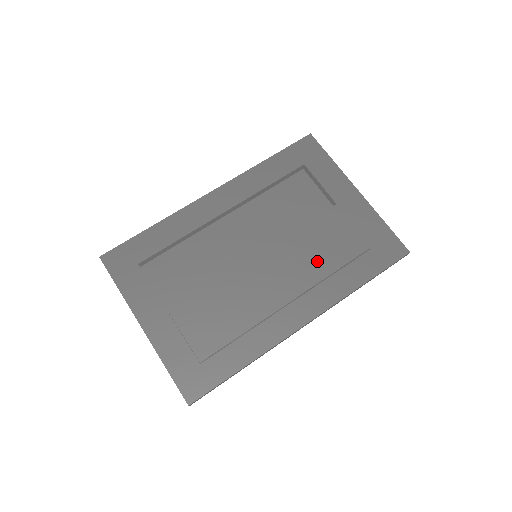
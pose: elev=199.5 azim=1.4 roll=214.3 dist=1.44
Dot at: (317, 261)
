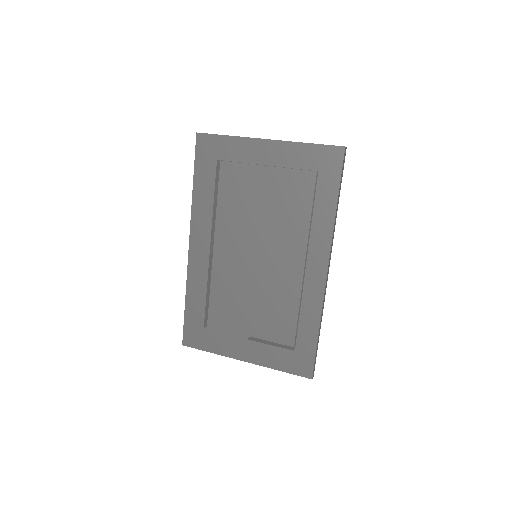
Dot at: (293, 222)
